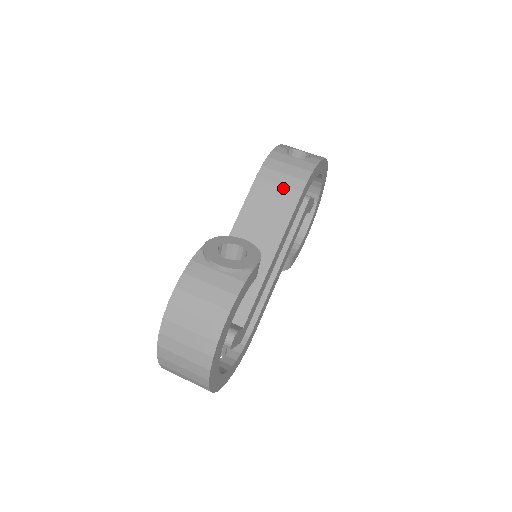
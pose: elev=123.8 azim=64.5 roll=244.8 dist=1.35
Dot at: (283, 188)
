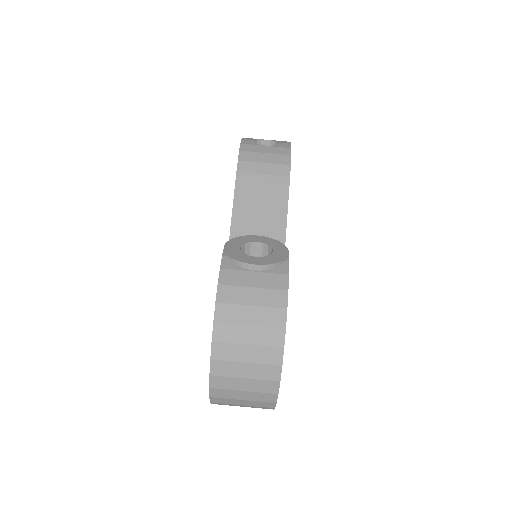
Dot at: (269, 177)
